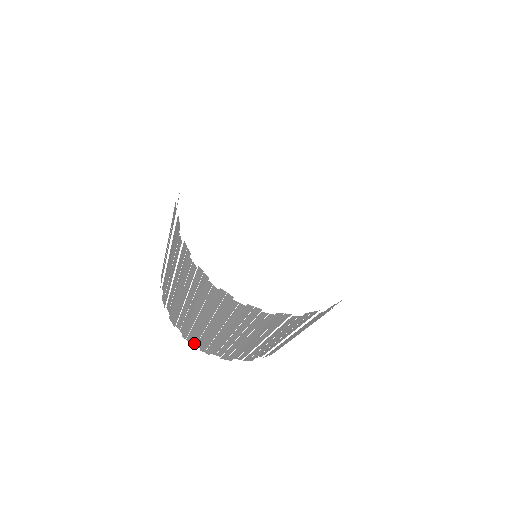
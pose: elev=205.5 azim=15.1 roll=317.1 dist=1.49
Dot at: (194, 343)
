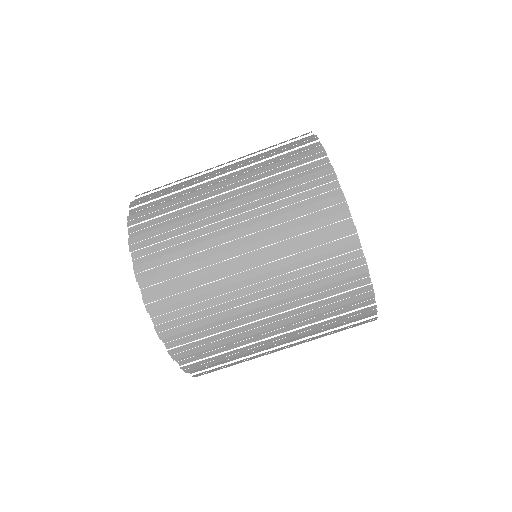
Dot at: (132, 230)
